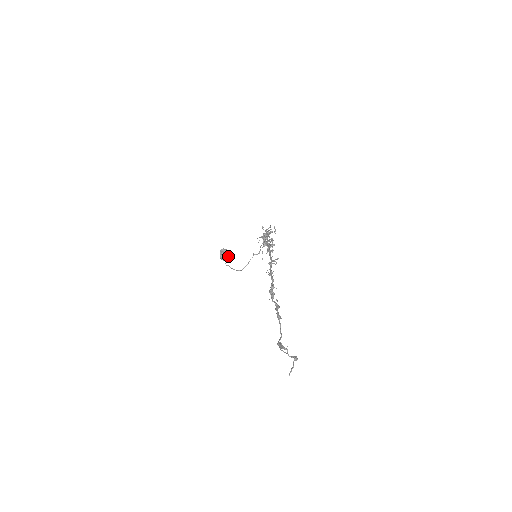
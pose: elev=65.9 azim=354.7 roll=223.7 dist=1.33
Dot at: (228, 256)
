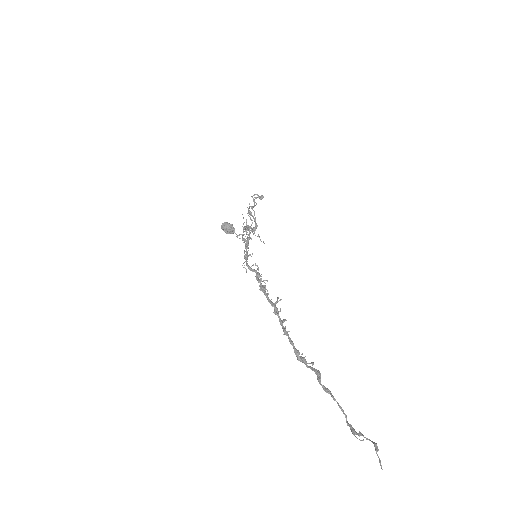
Dot at: (232, 227)
